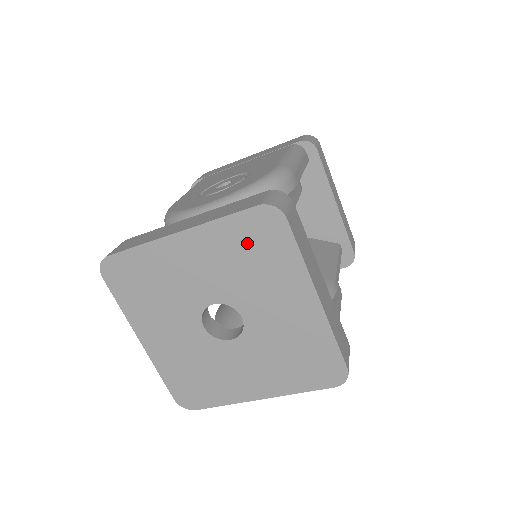
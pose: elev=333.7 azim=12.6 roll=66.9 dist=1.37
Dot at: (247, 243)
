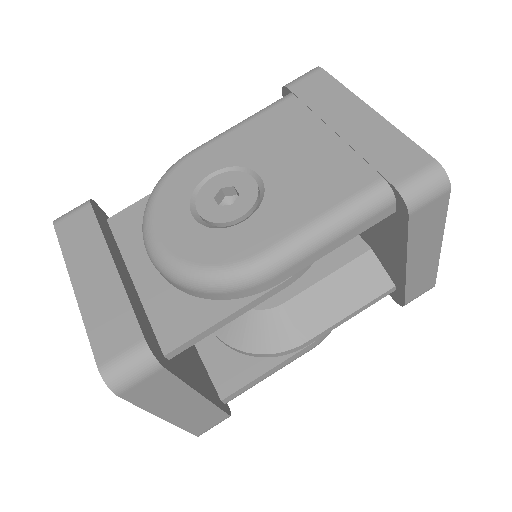
Dot at: occluded
